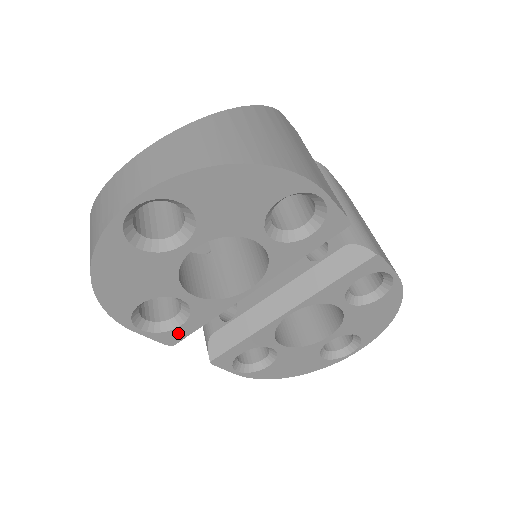
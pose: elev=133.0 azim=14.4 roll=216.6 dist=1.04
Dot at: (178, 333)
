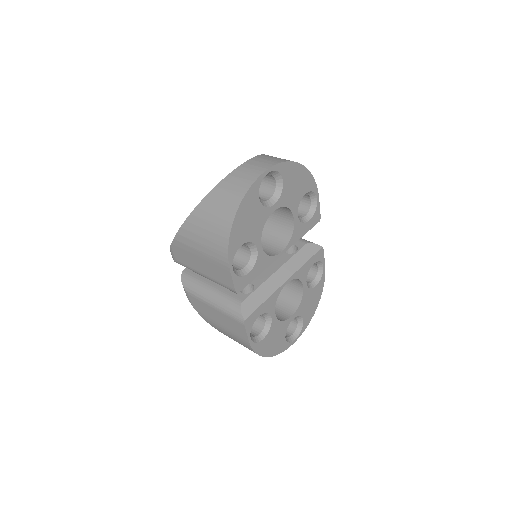
Dot at: (244, 281)
